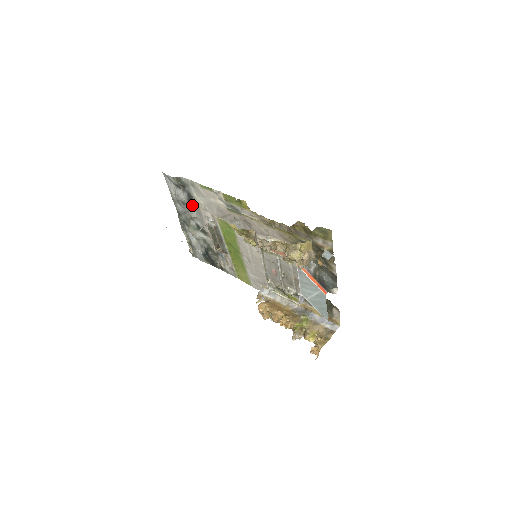
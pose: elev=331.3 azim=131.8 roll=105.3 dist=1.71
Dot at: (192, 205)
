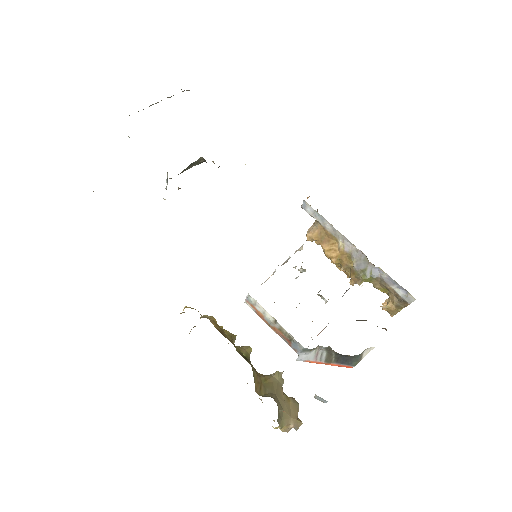
Dot at: occluded
